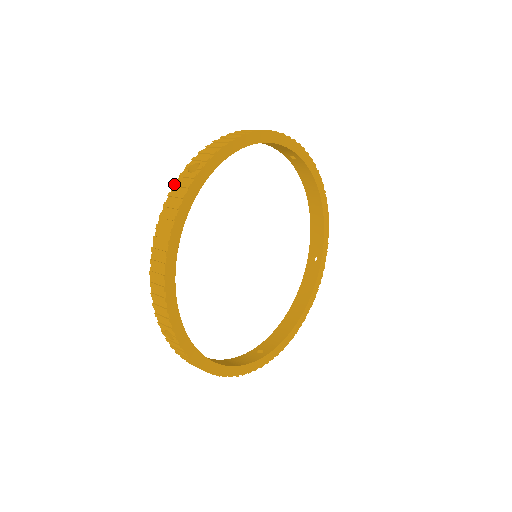
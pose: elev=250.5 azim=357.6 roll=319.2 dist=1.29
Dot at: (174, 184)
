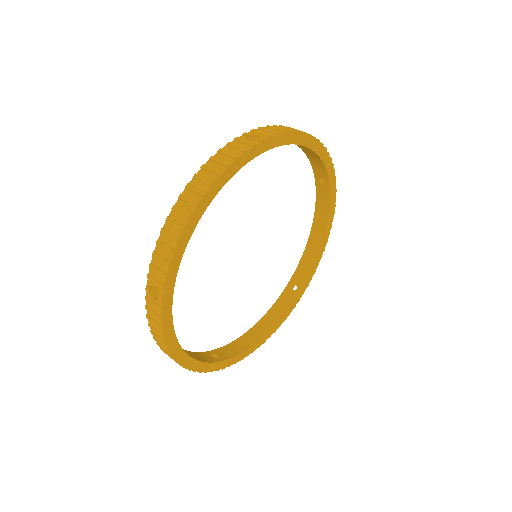
Dot at: (228, 143)
